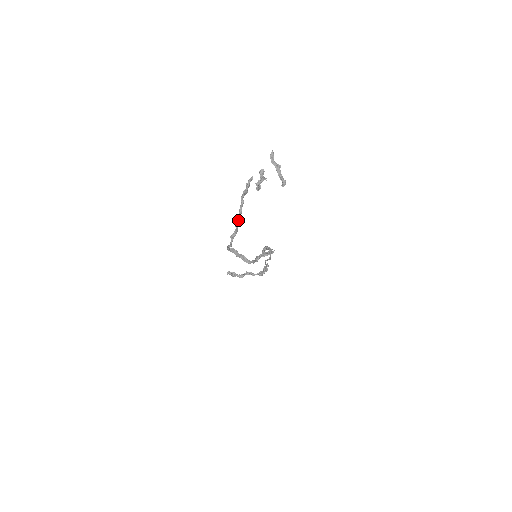
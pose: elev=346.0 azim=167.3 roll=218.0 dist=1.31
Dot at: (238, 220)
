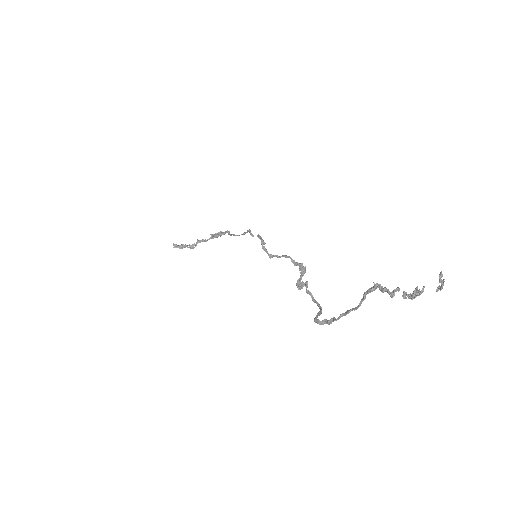
Dot at: (352, 310)
